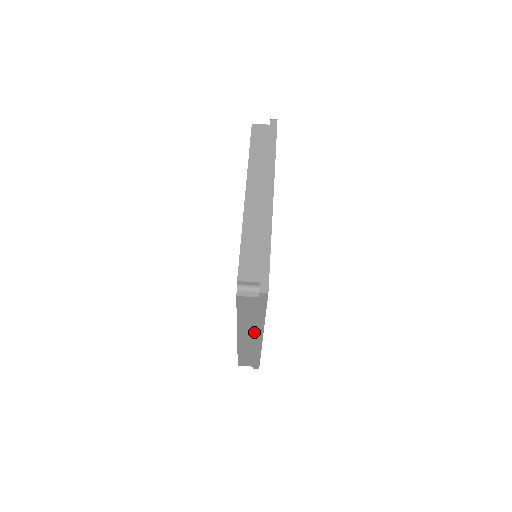
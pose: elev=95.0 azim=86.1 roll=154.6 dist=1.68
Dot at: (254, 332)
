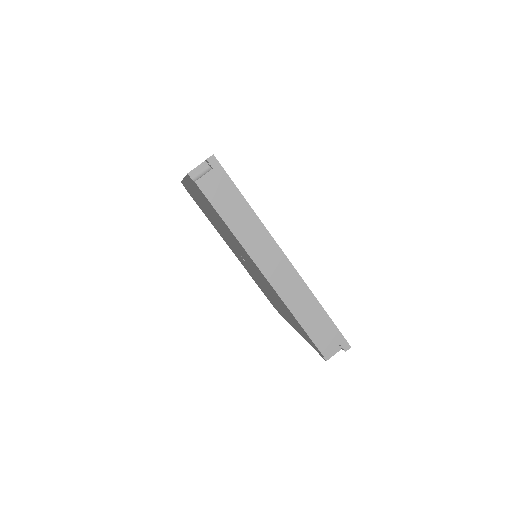
Dot at: (267, 247)
